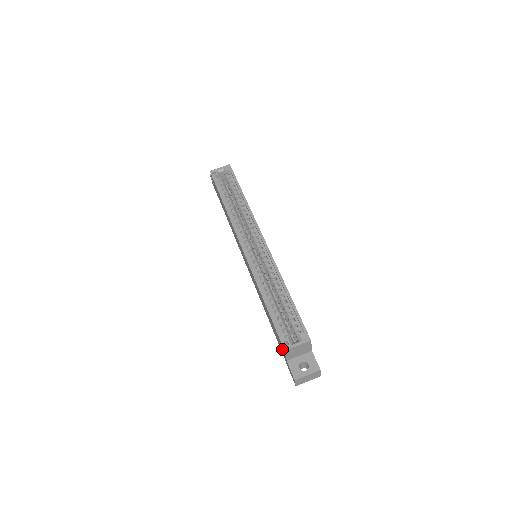
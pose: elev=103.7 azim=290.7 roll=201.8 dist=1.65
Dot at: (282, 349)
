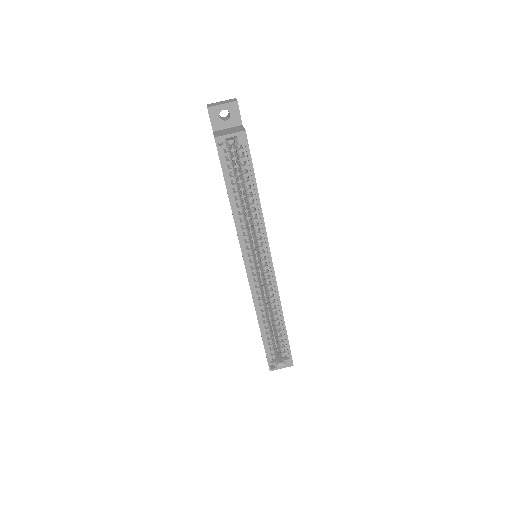
Dot at: occluded
